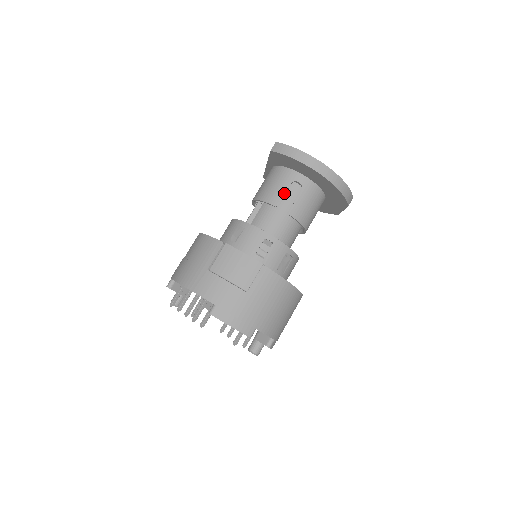
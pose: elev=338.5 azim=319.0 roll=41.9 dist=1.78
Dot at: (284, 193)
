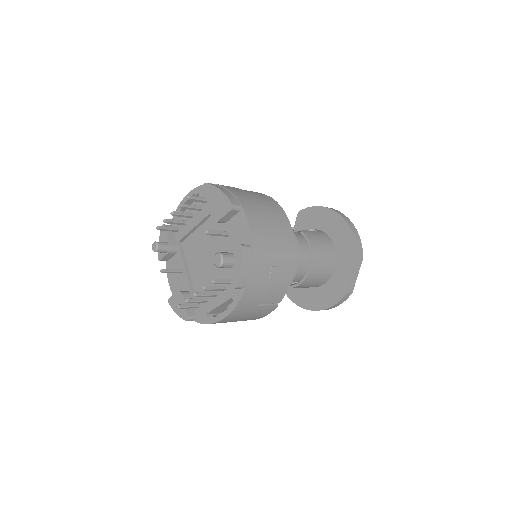
Dot at: occluded
